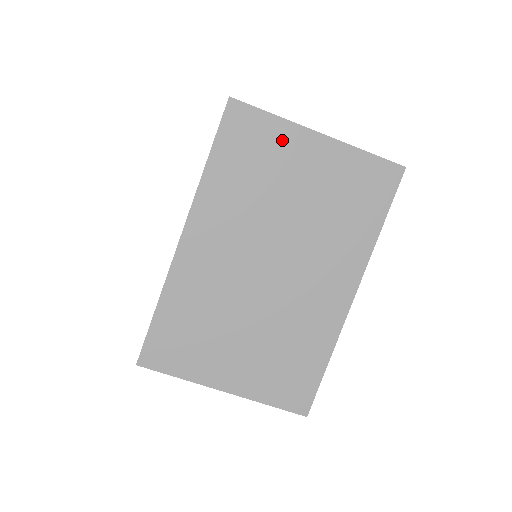
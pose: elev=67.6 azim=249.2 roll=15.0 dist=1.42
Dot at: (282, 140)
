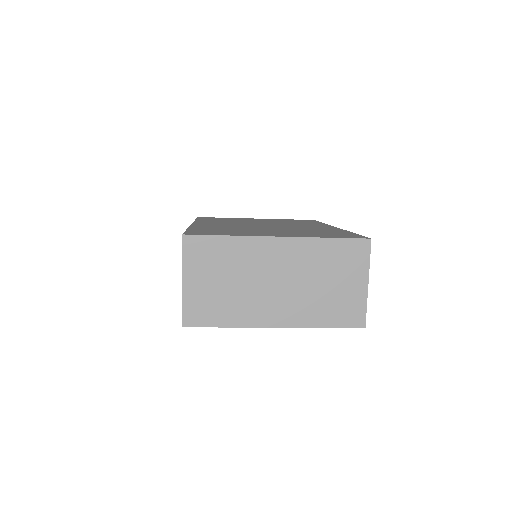
Dot at: occluded
